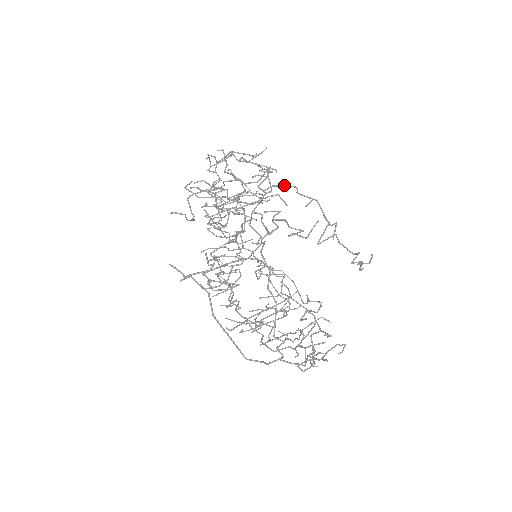
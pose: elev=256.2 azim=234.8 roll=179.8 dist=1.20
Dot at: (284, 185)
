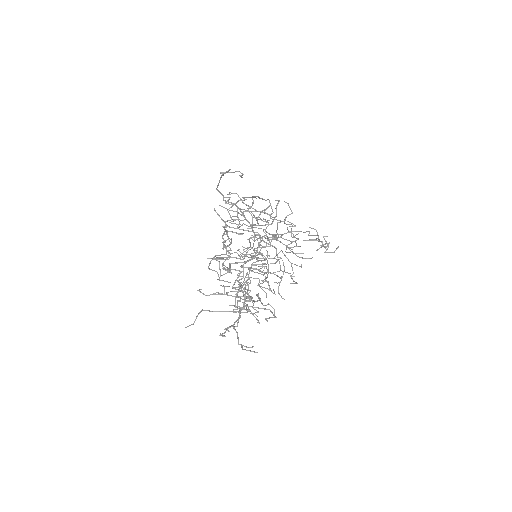
Dot at: (303, 232)
